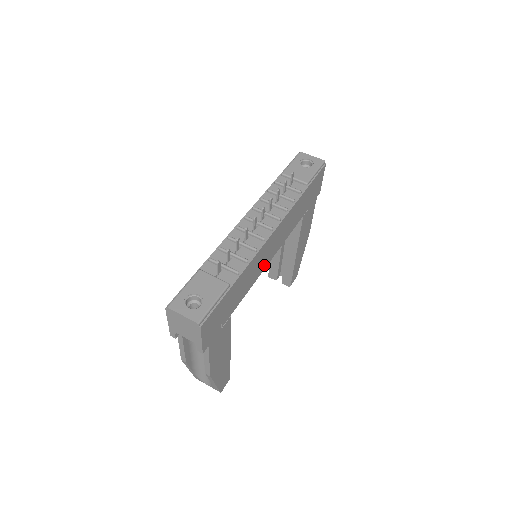
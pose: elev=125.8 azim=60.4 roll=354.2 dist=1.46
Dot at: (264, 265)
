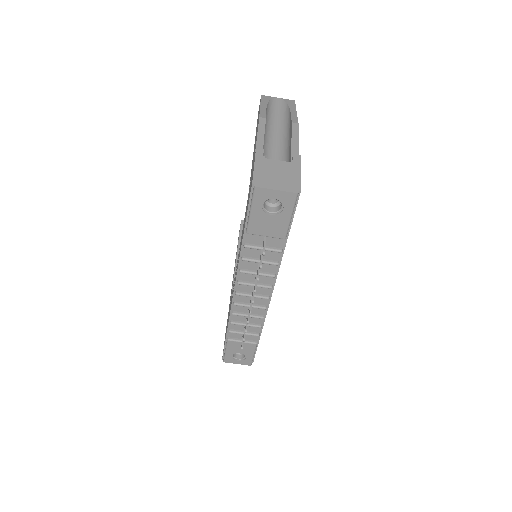
Dot at: occluded
